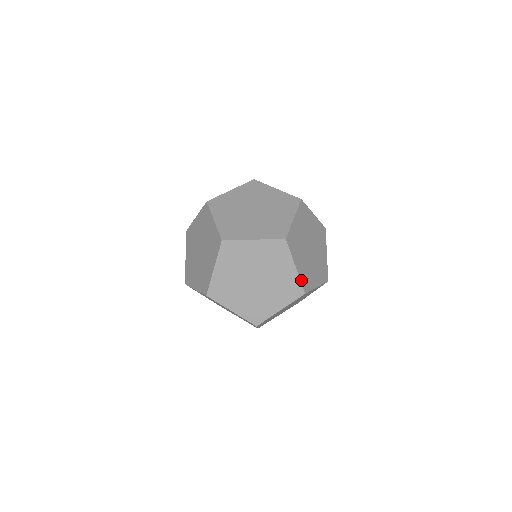
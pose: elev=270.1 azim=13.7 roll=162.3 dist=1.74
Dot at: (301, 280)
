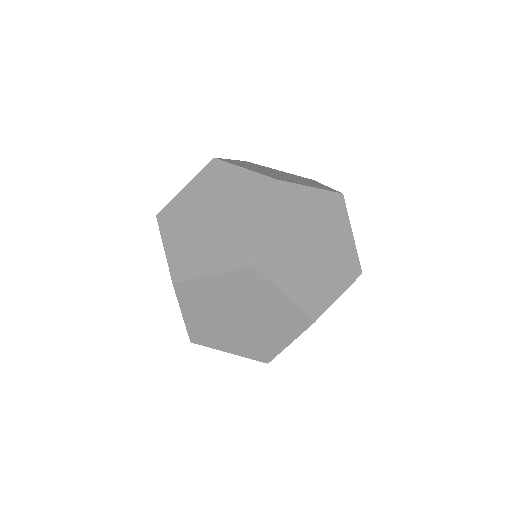
Dot at: (250, 357)
